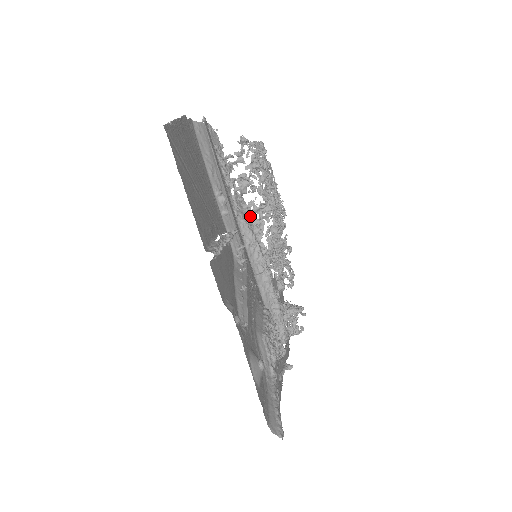
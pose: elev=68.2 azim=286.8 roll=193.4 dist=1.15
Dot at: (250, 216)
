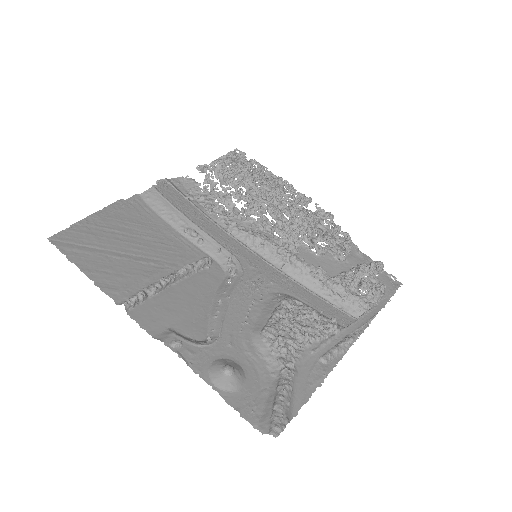
Dot at: (253, 220)
